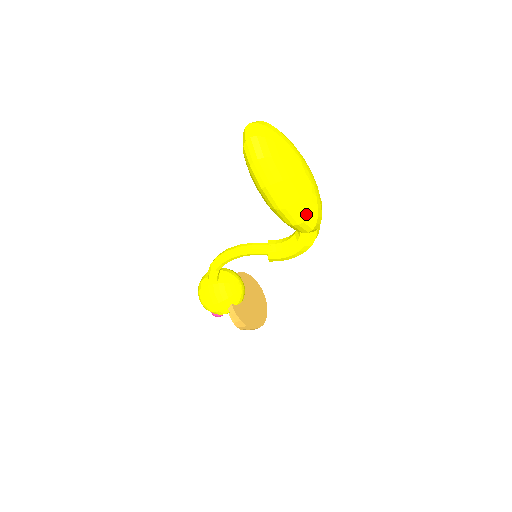
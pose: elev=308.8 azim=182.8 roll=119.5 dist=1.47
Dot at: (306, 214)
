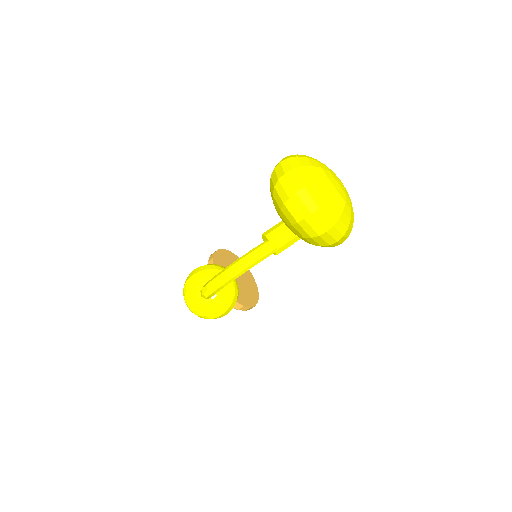
Dot at: occluded
